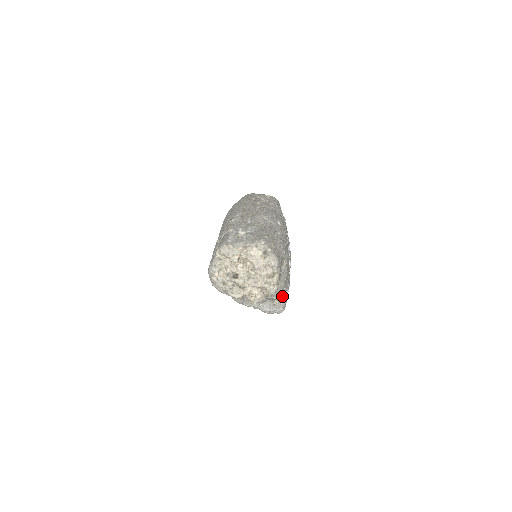
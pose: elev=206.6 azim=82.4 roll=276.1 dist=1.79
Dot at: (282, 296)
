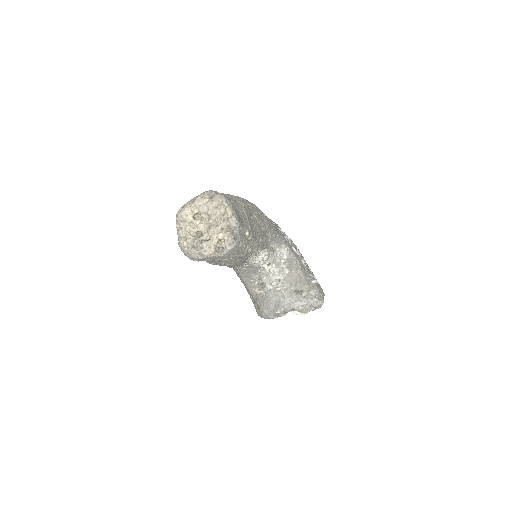
Dot at: (310, 287)
